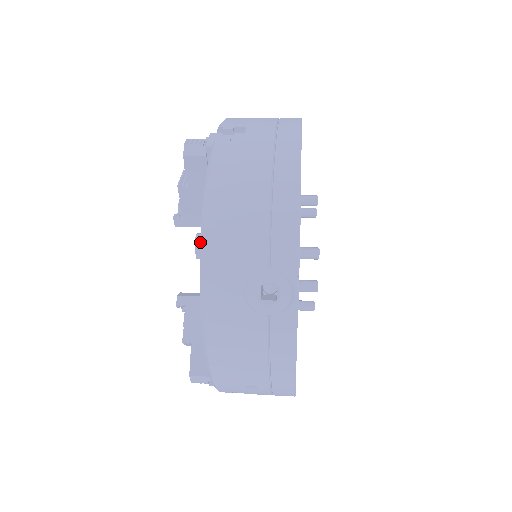
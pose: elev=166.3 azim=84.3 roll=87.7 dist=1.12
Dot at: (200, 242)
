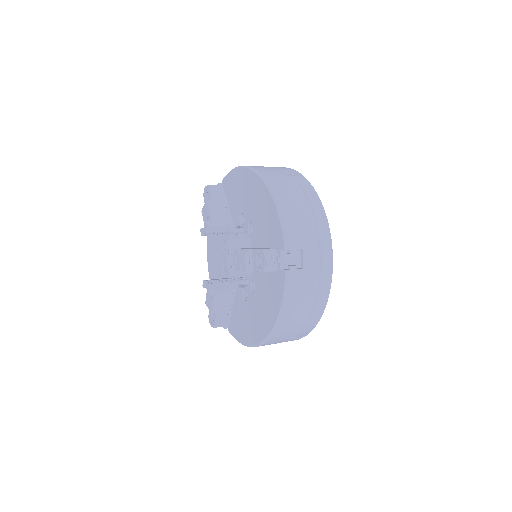
Dot at: (272, 329)
